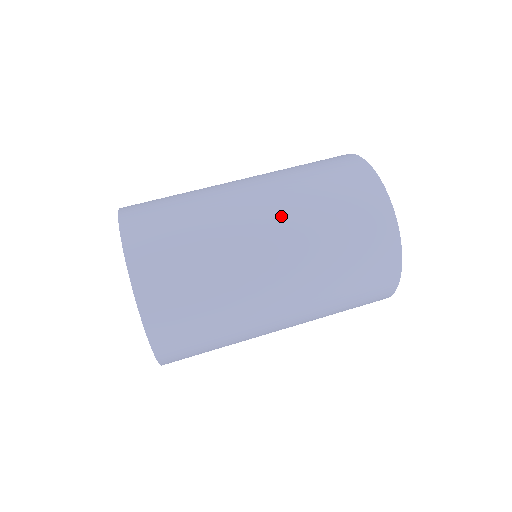
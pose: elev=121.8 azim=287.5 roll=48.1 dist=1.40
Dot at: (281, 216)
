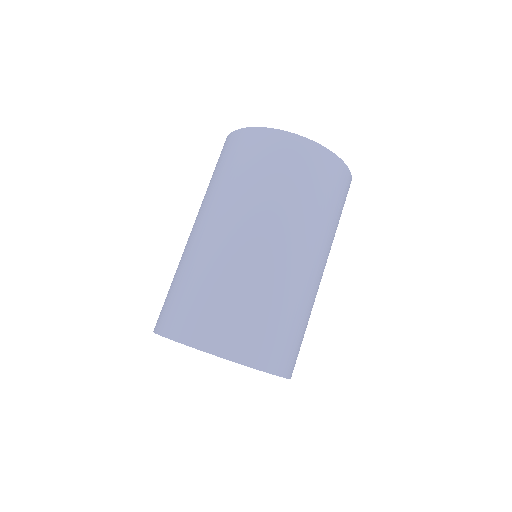
Dot at: (319, 249)
